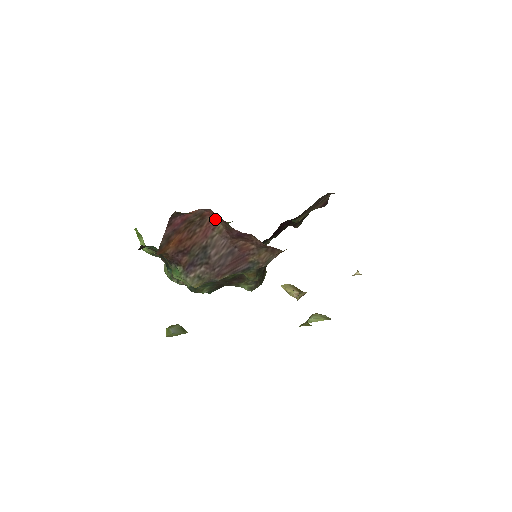
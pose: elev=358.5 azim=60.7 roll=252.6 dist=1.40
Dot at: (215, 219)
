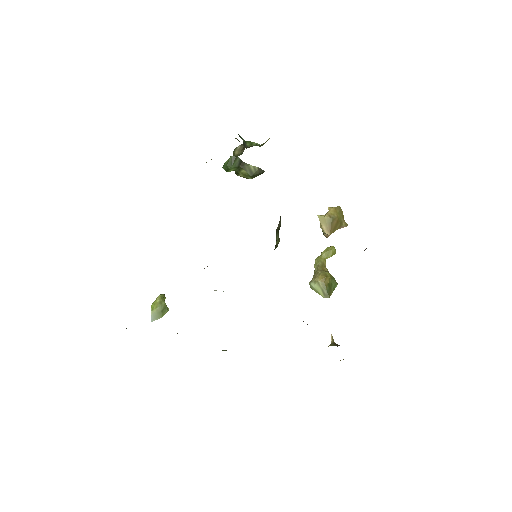
Dot at: occluded
